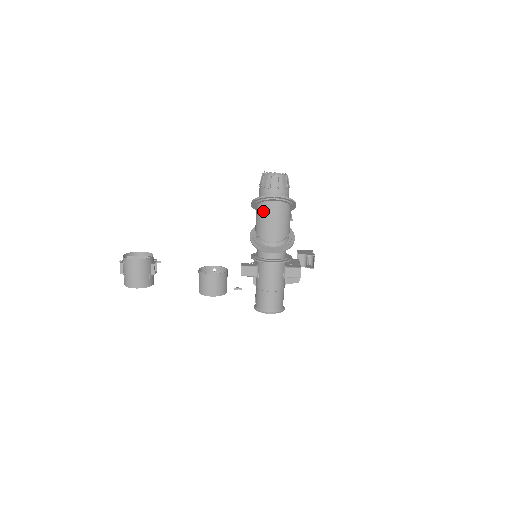
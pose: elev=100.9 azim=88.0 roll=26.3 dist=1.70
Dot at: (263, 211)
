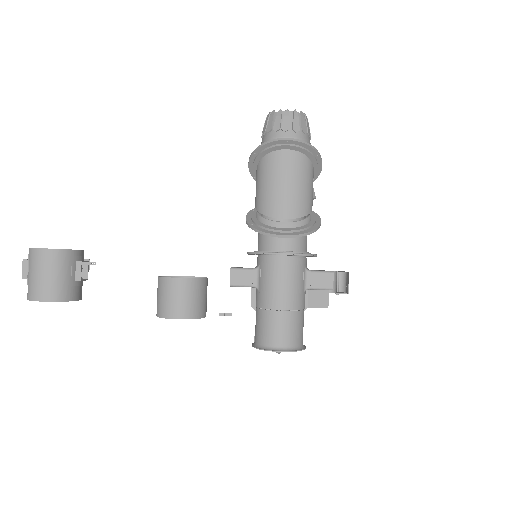
Dot at: (268, 168)
